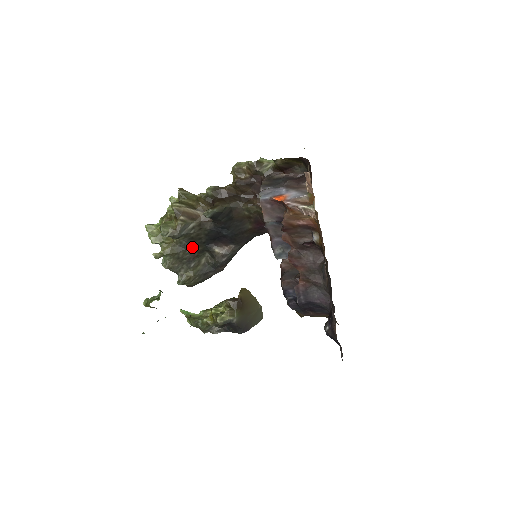
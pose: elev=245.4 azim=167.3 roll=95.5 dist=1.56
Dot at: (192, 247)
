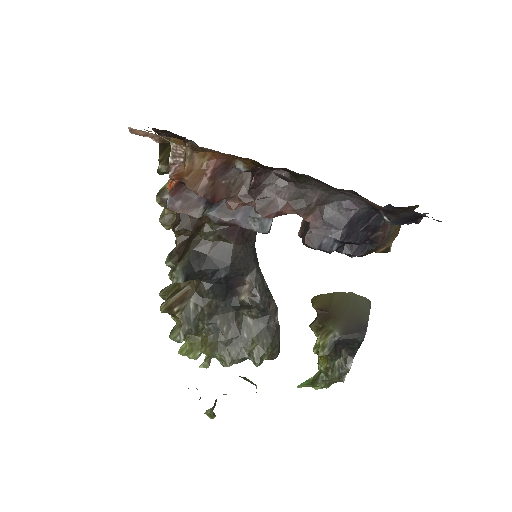
Dot at: (223, 322)
